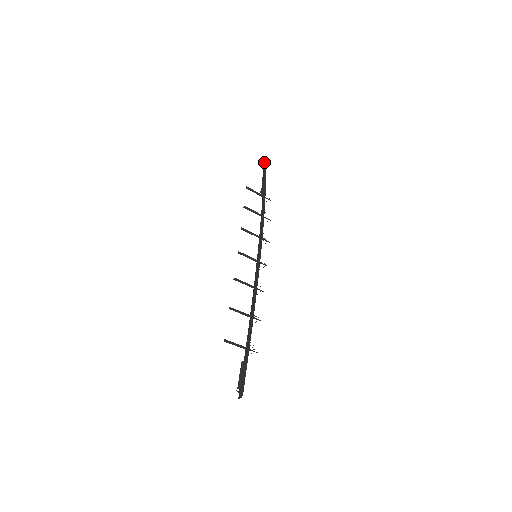
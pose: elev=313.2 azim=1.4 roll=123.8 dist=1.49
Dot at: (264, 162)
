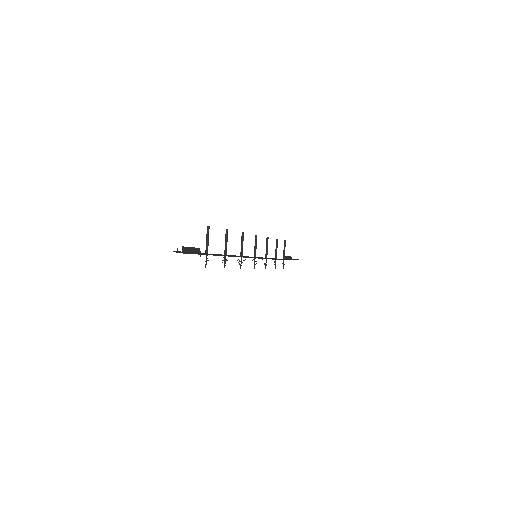
Dot at: (297, 259)
